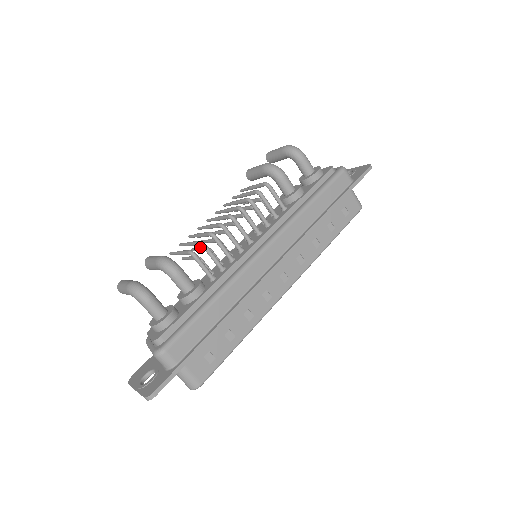
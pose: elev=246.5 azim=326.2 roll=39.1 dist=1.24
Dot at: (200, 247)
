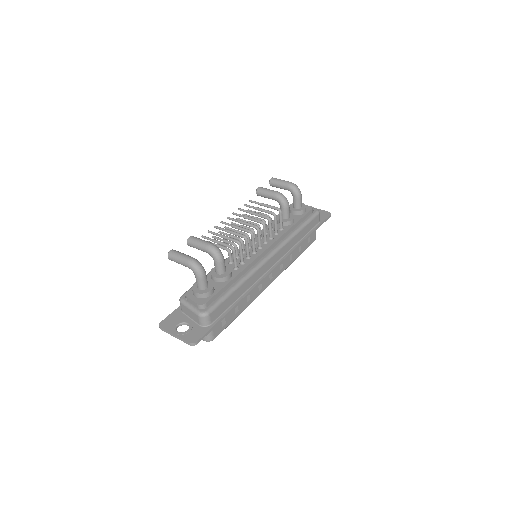
Dot at: occluded
